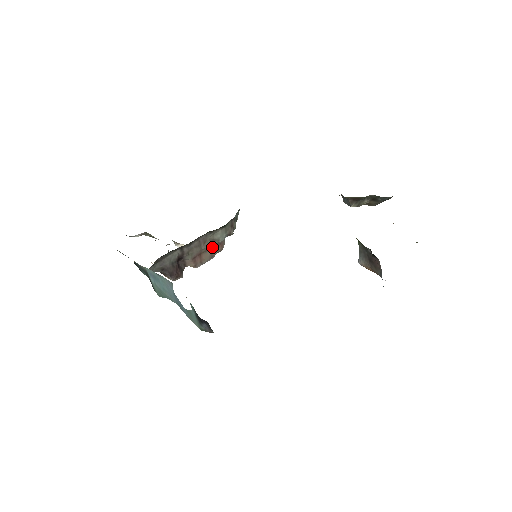
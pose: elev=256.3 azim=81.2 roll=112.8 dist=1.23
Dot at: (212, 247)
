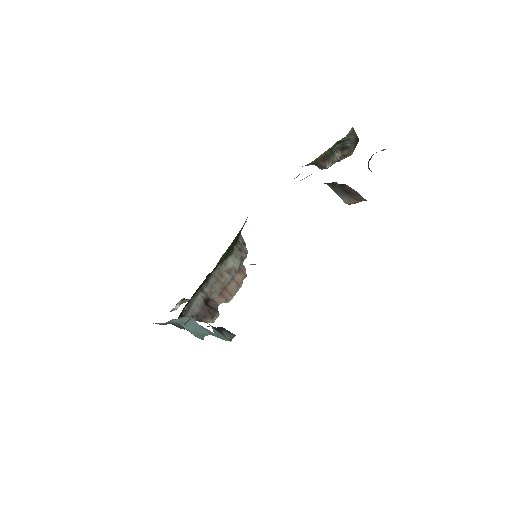
Dot at: (233, 277)
